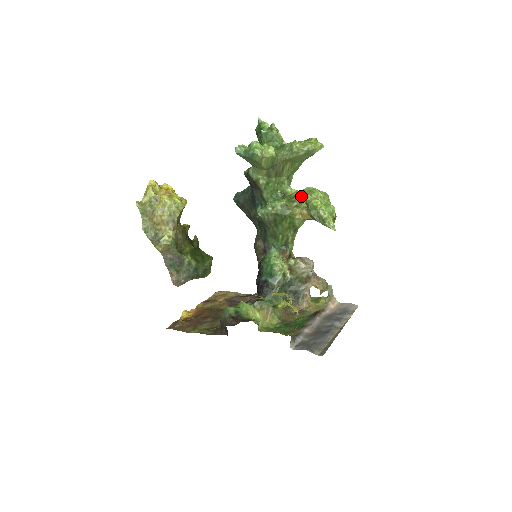
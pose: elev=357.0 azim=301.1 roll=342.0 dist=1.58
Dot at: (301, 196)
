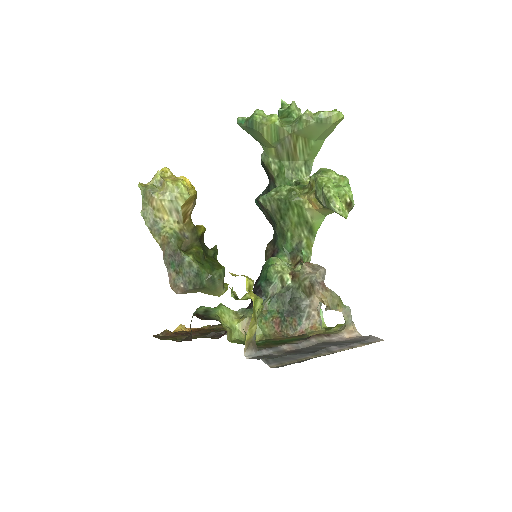
Dot at: (312, 179)
